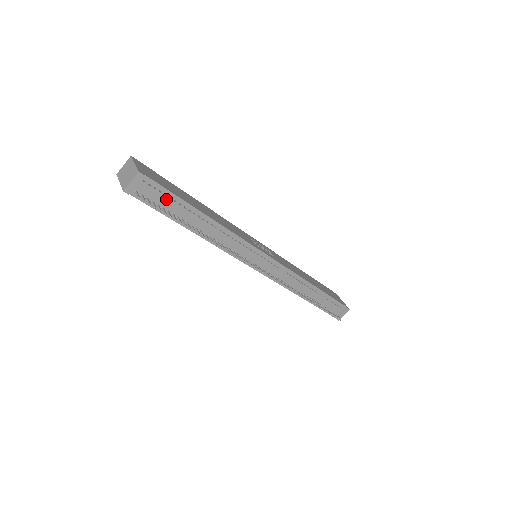
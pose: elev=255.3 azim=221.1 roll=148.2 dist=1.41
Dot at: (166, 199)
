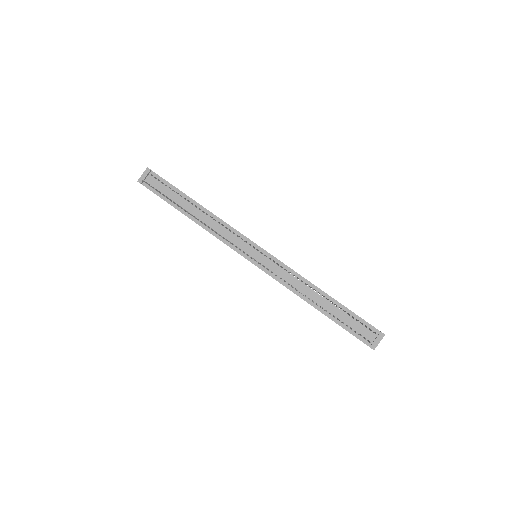
Dot at: (167, 189)
